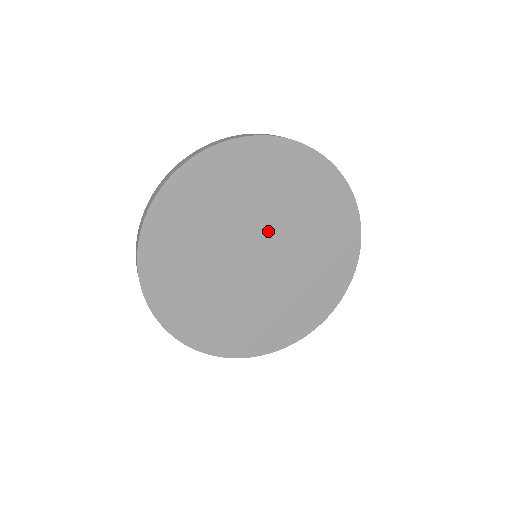
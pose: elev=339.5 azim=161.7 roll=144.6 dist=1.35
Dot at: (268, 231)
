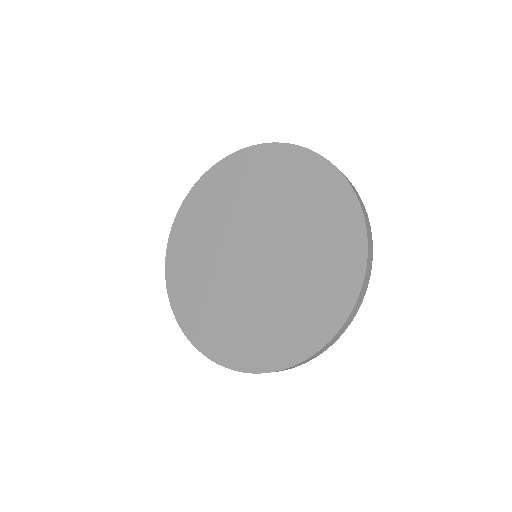
Dot at: (246, 230)
